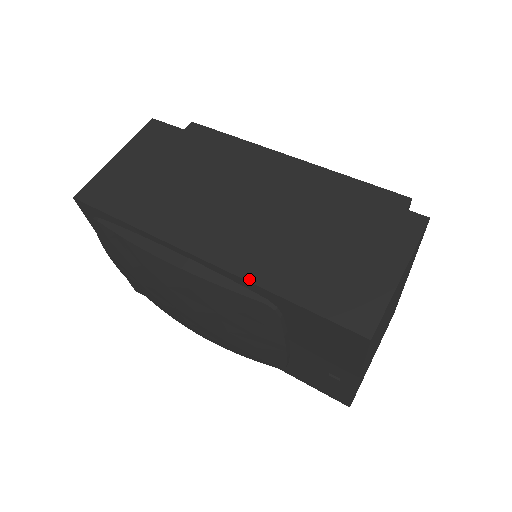
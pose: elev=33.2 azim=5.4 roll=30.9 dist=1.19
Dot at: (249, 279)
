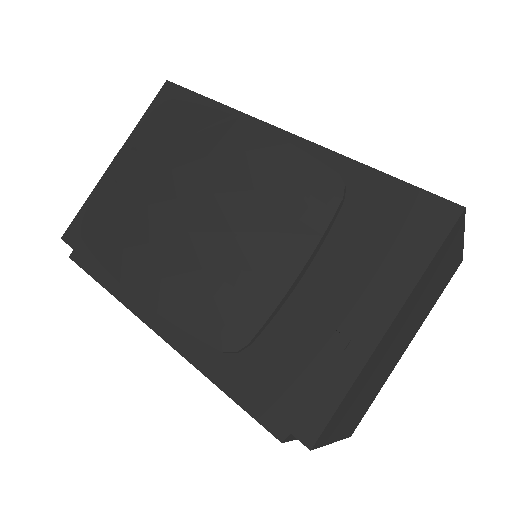
Dot at: (334, 152)
